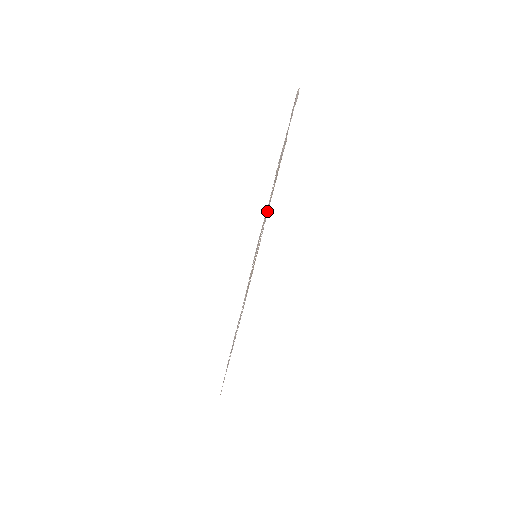
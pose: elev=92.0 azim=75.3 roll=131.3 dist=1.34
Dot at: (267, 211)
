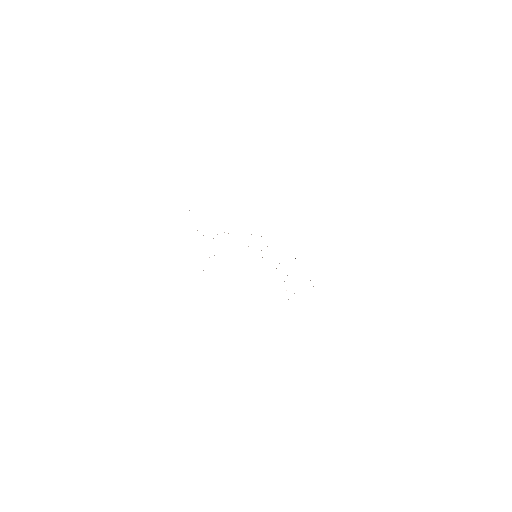
Dot at: occluded
